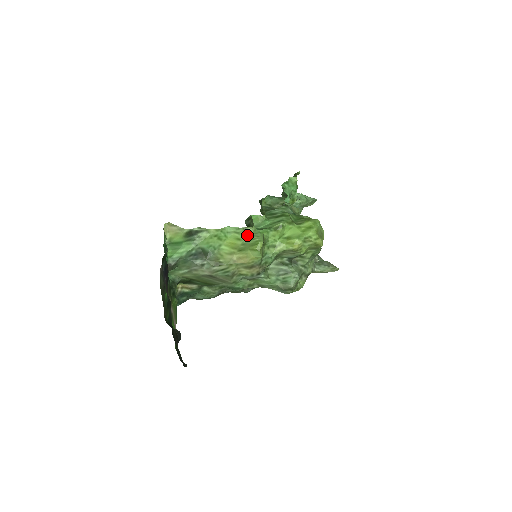
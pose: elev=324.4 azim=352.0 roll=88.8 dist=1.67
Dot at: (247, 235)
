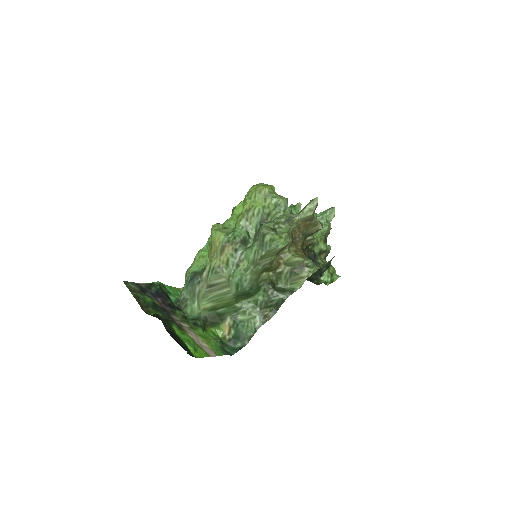
Dot at: occluded
